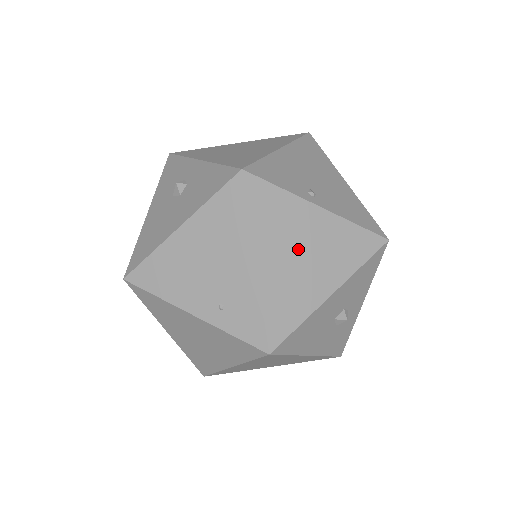
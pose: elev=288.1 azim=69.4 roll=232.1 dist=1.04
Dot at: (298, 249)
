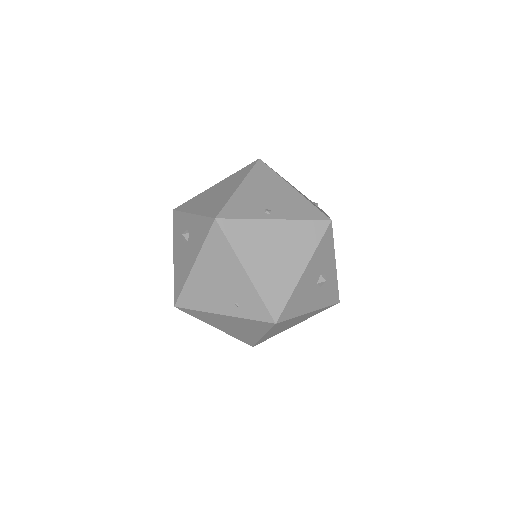
Dot at: (270, 252)
